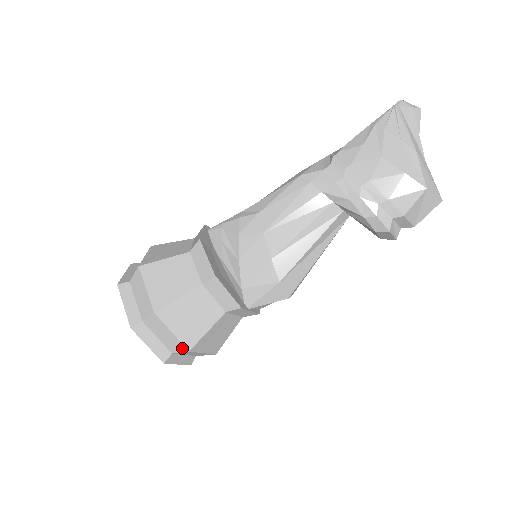
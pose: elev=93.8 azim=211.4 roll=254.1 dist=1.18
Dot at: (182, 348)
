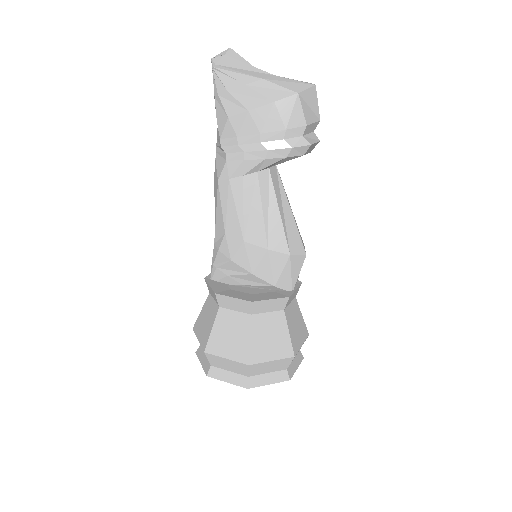
Dot at: (288, 360)
